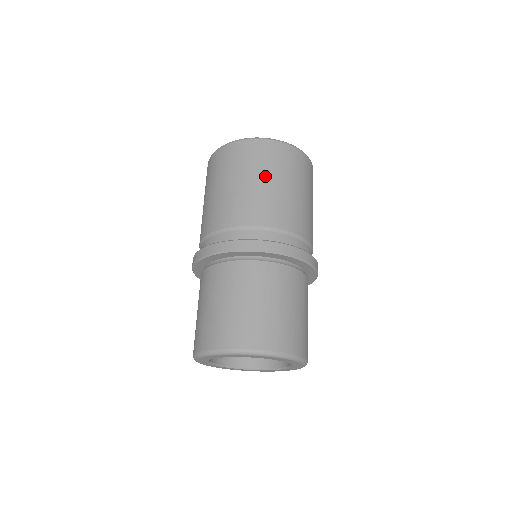
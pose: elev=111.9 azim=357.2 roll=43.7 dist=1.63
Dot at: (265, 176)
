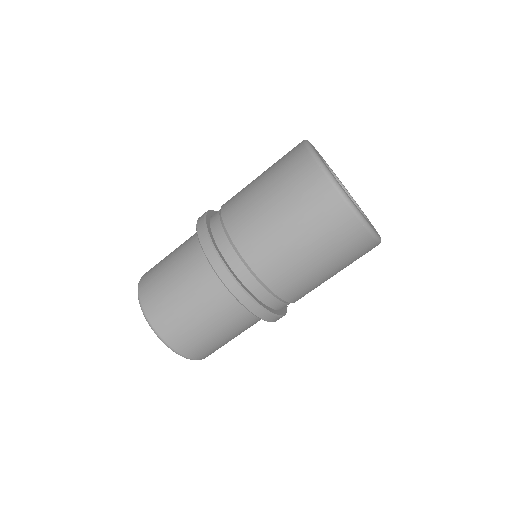
Dot at: (304, 235)
